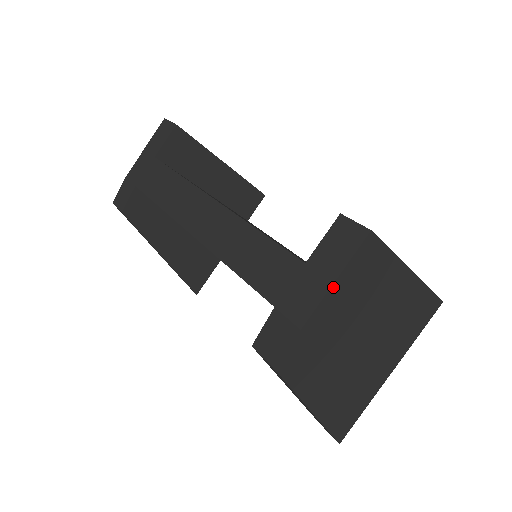
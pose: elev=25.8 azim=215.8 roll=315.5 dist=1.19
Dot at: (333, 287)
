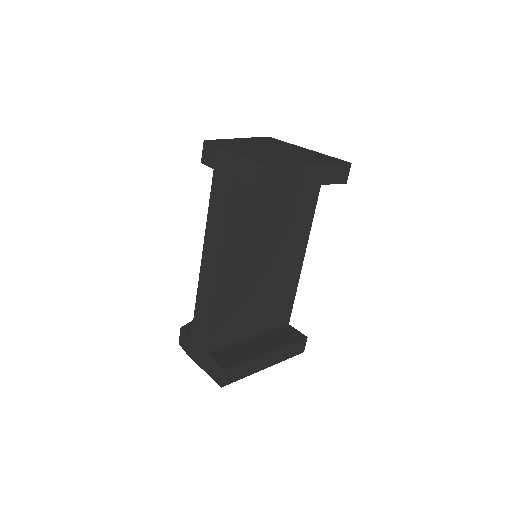
Dot at: (204, 369)
